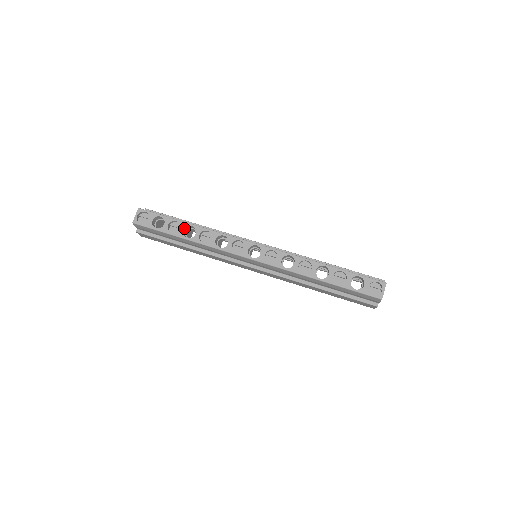
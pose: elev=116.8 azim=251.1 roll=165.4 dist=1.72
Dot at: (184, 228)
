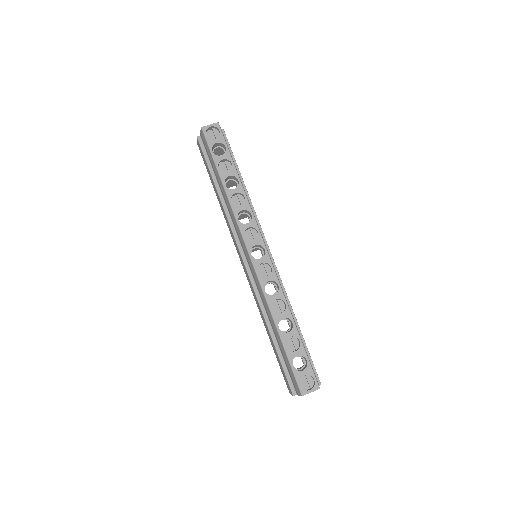
Dot at: (231, 175)
